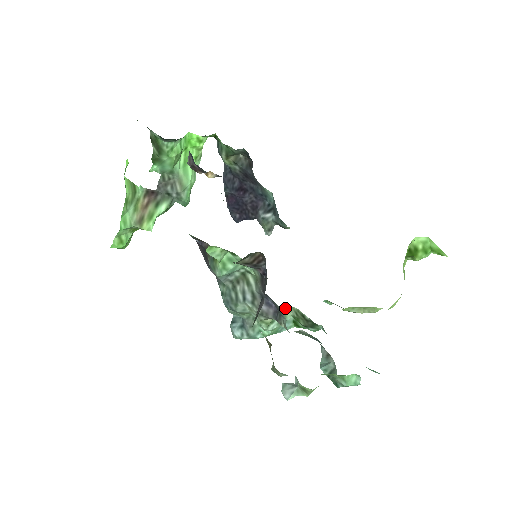
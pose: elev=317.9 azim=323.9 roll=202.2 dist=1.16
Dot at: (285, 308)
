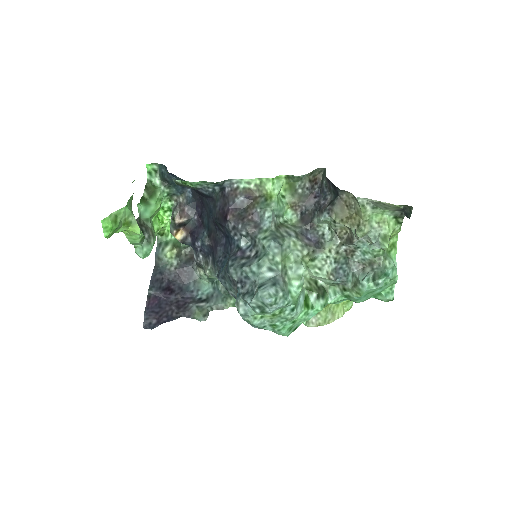
Dot at: occluded
